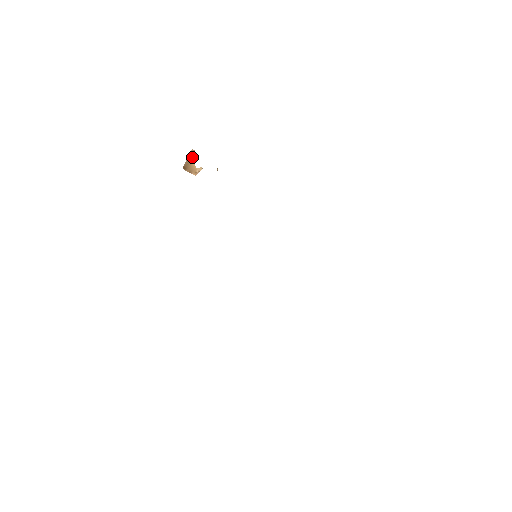
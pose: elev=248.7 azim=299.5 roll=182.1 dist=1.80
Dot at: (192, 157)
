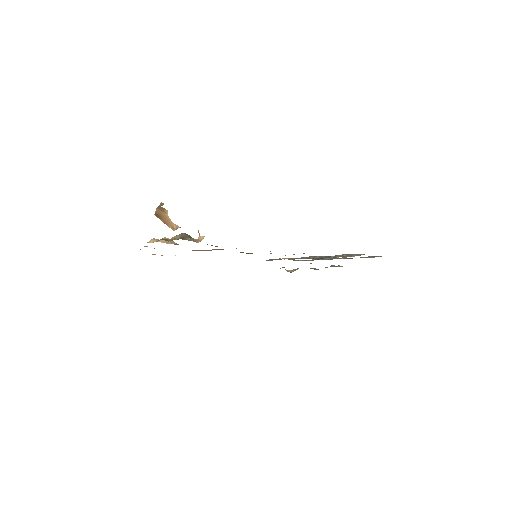
Dot at: (164, 209)
